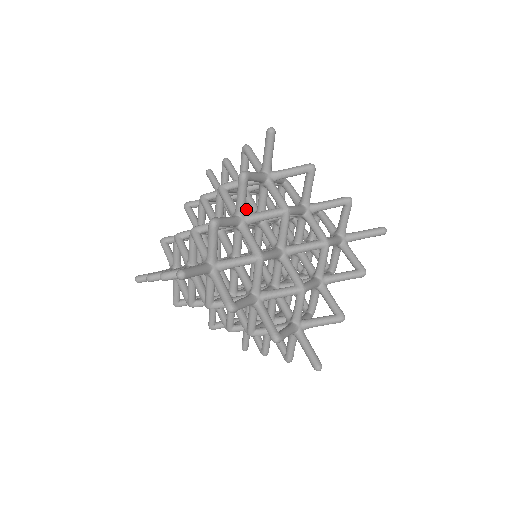
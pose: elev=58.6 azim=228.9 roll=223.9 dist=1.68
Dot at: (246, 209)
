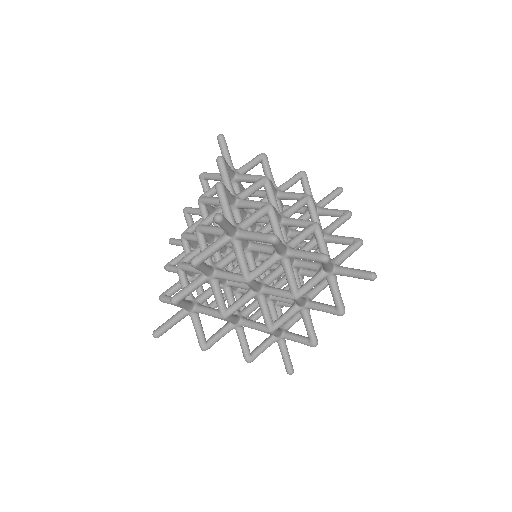
Dot at: (265, 175)
